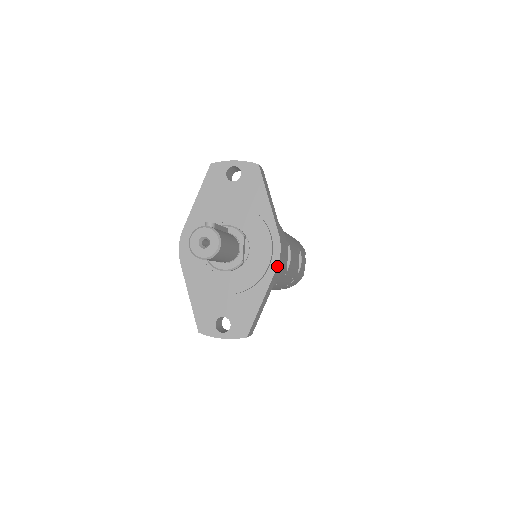
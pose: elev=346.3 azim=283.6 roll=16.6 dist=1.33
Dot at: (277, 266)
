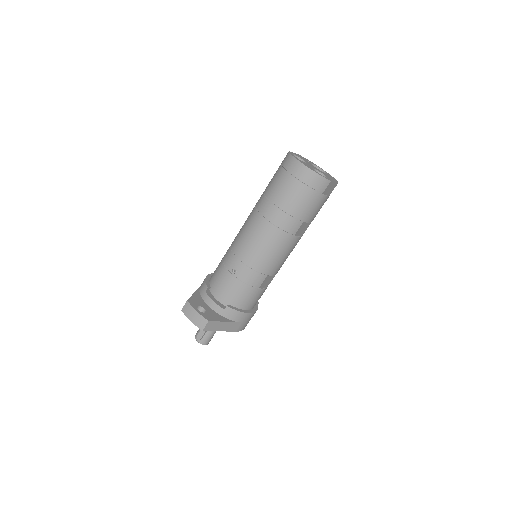
Dot at: occluded
